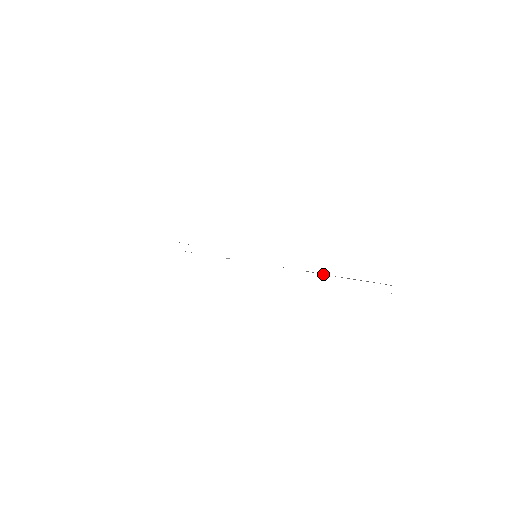
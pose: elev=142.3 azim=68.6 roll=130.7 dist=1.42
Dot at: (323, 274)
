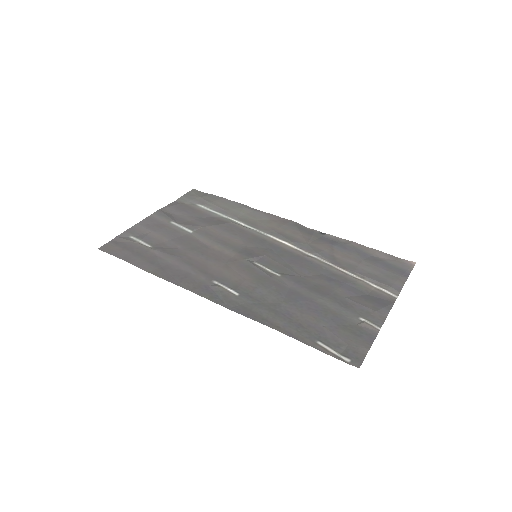
Dot at: (330, 263)
